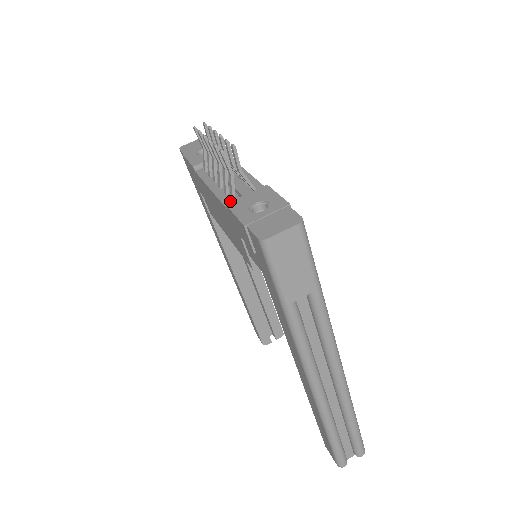
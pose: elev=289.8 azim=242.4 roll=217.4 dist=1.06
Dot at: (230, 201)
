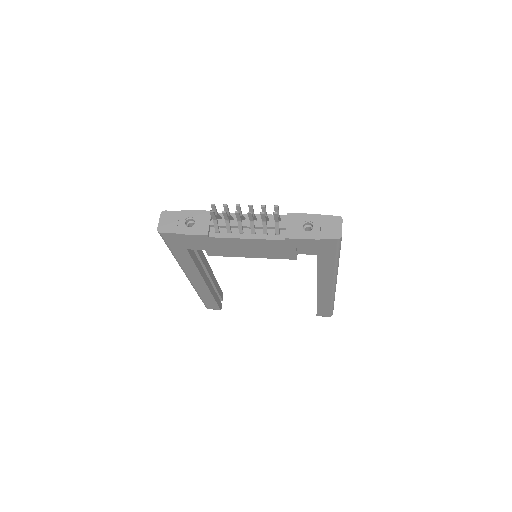
Dot at: (278, 235)
